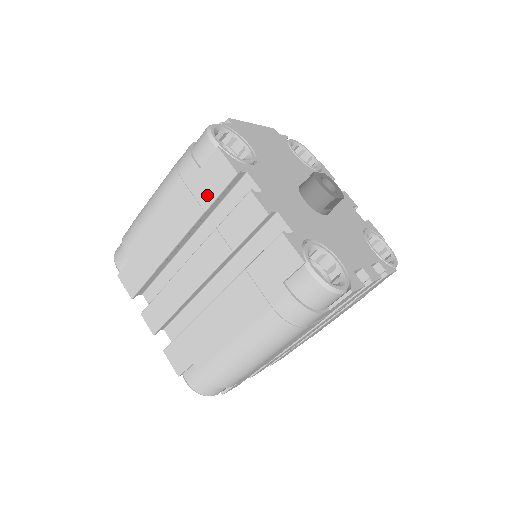
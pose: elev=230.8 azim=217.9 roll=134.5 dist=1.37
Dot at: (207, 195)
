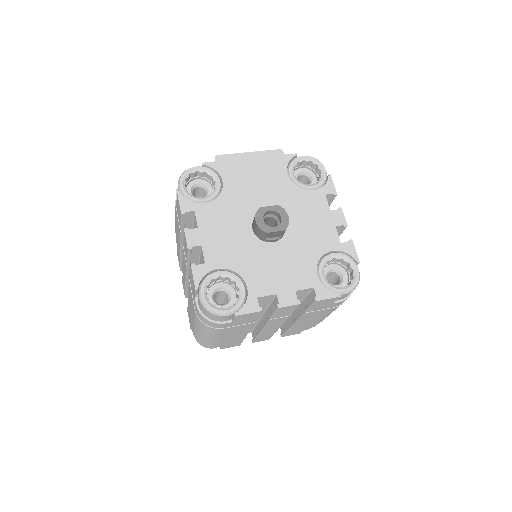
Dot at: occluded
